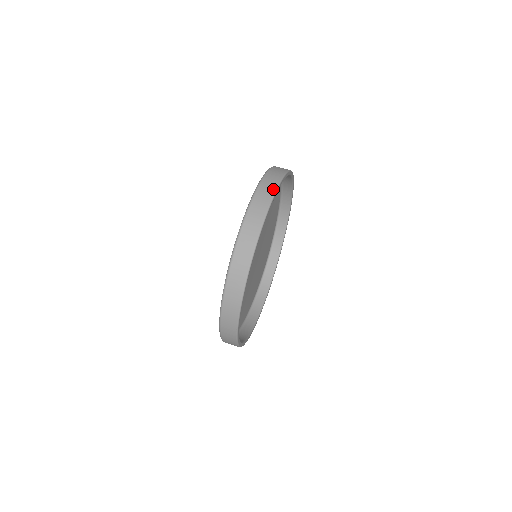
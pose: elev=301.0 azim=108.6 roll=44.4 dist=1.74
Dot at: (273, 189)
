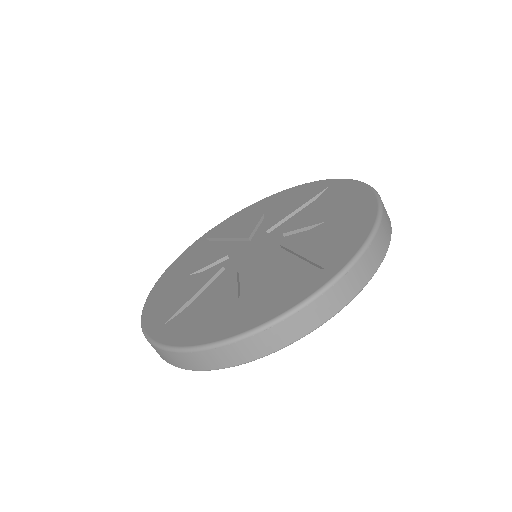
Dot at: (265, 352)
